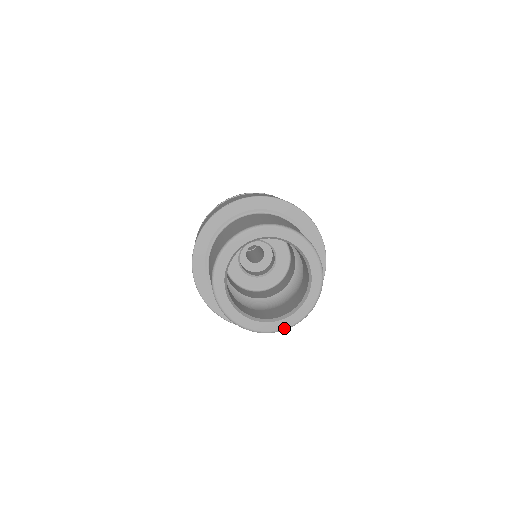
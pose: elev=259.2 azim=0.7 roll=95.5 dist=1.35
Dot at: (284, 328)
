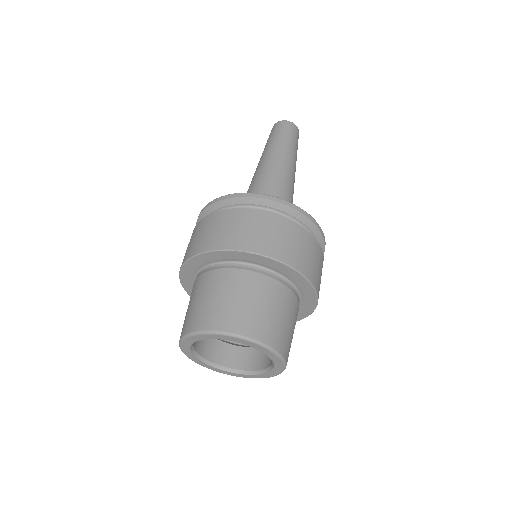
Dot at: occluded
